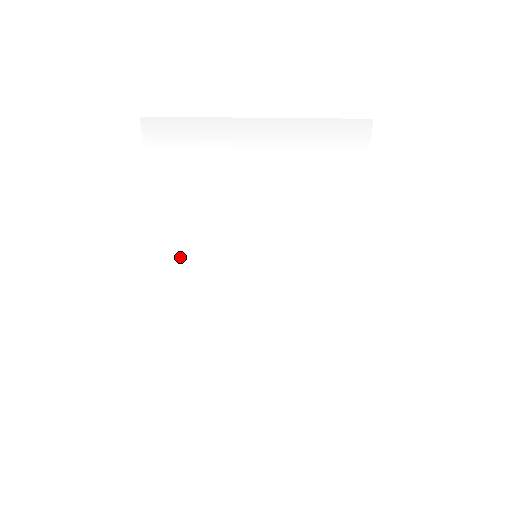
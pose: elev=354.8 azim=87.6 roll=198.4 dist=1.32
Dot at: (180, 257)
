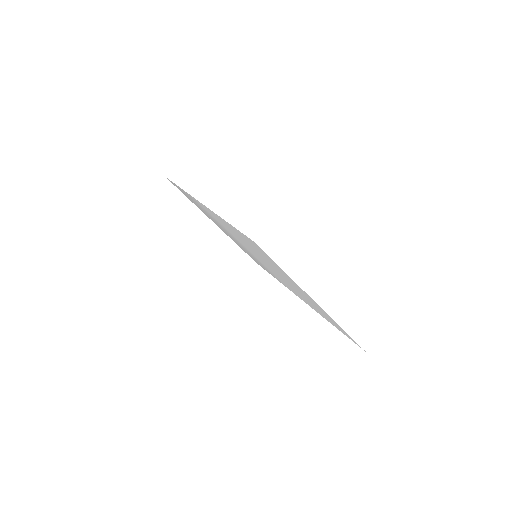
Dot at: (215, 217)
